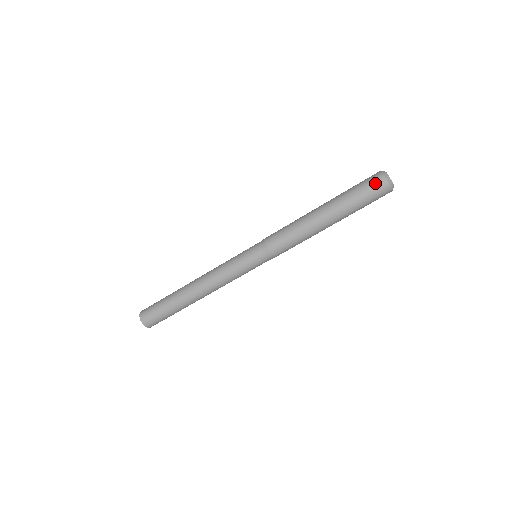
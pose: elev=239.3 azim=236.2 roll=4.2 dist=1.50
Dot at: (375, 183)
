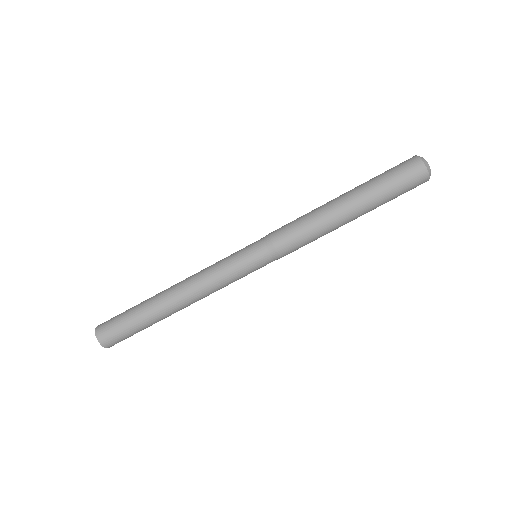
Dot at: (406, 163)
